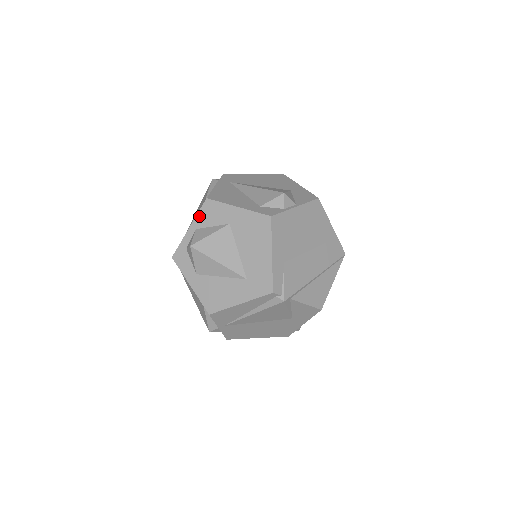
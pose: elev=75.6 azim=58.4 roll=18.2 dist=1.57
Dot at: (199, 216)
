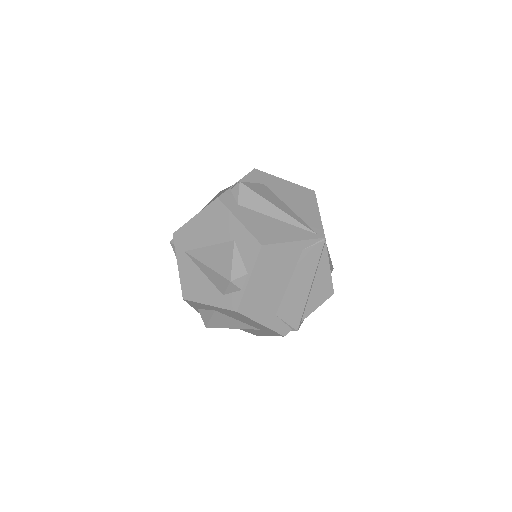
Dot at: (191, 305)
